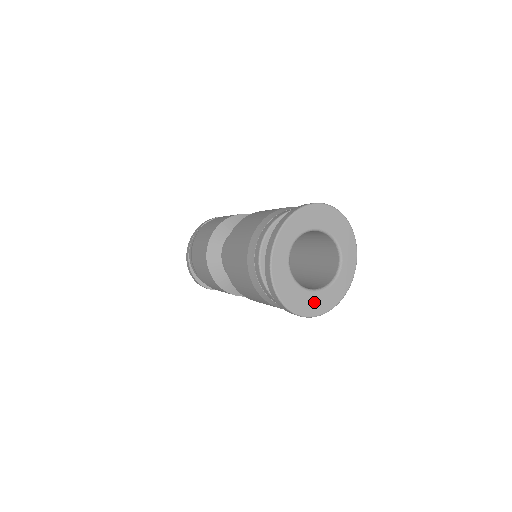
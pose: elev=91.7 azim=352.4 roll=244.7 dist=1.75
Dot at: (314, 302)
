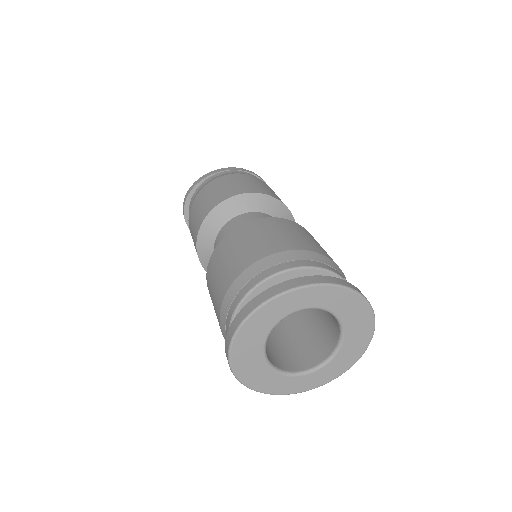
Dot at: (254, 369)
